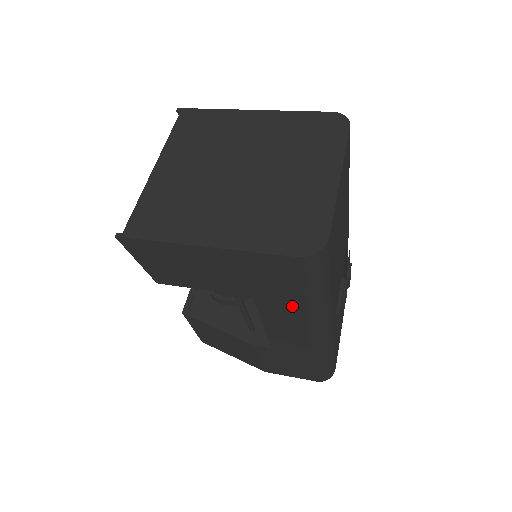
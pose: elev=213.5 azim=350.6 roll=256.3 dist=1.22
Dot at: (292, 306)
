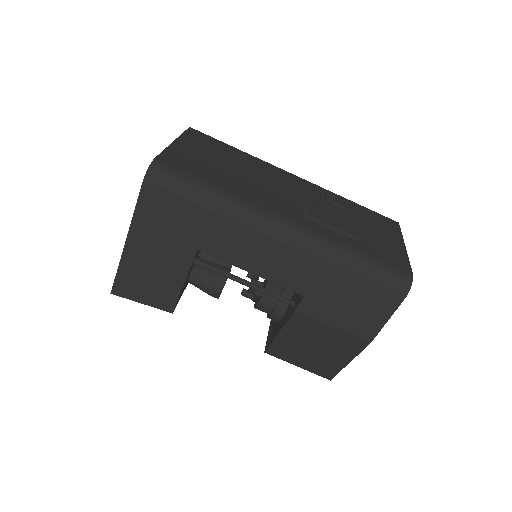
Dot at: (216, 226)
